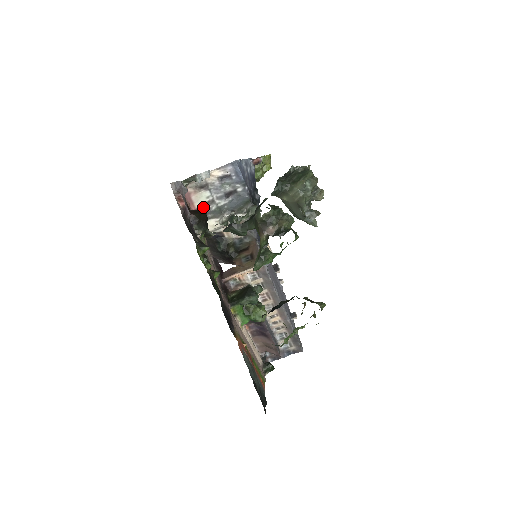
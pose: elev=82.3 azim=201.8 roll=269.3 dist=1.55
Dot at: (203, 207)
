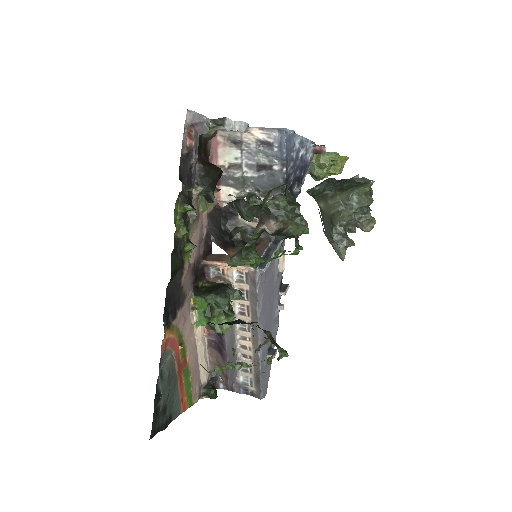
Dot at: (227, 167)
